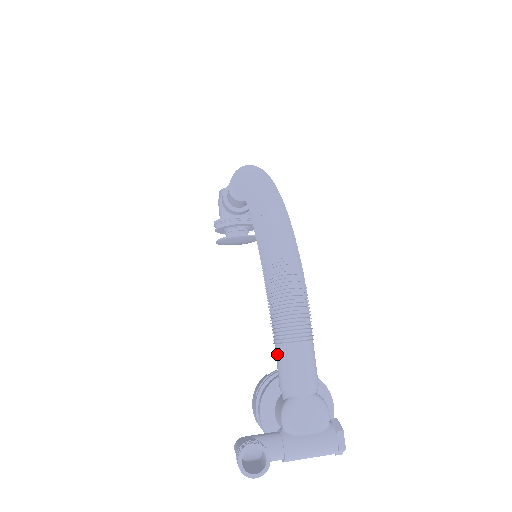
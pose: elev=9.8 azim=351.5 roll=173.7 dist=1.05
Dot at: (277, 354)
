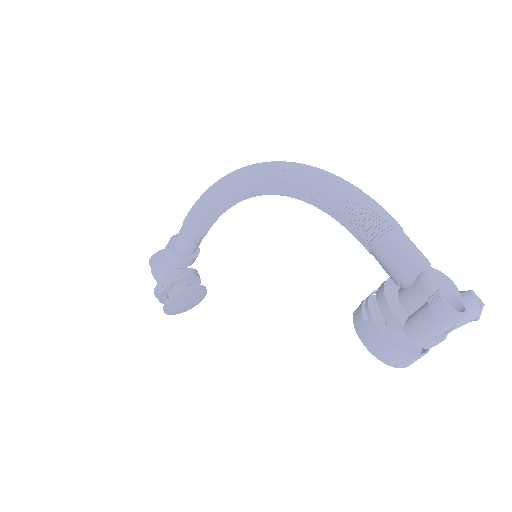
Dot at: (384, 247)
